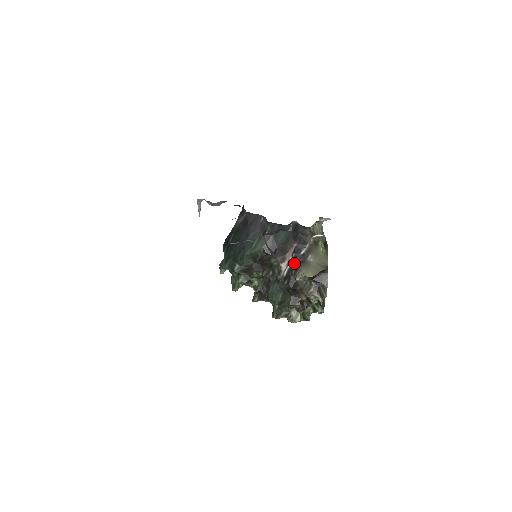
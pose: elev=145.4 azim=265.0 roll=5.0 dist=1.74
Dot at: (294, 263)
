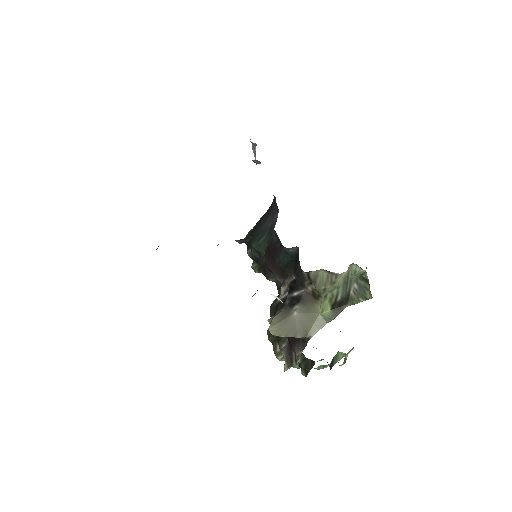
Dot at: (286, 298)
